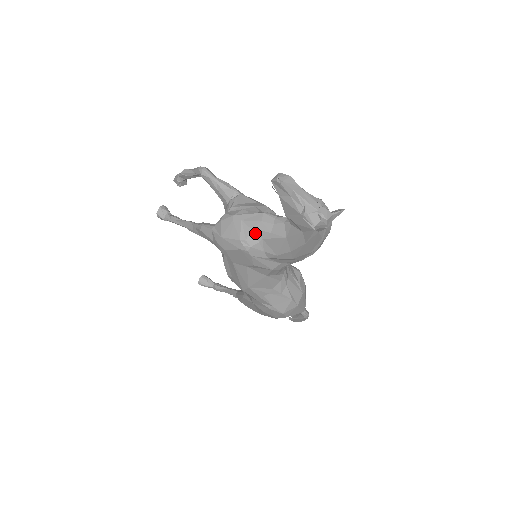
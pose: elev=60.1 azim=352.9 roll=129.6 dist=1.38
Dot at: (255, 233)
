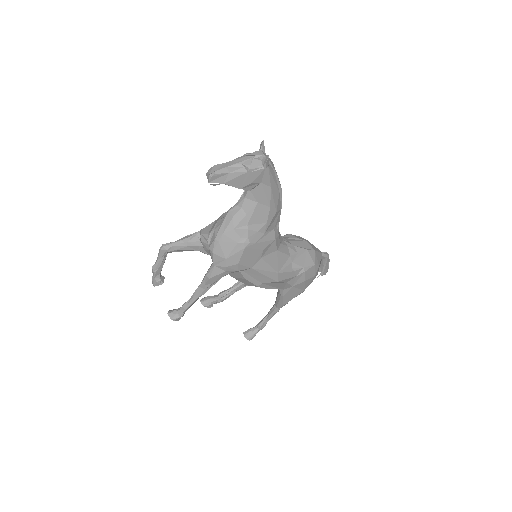
Dot at: (239, 228)
